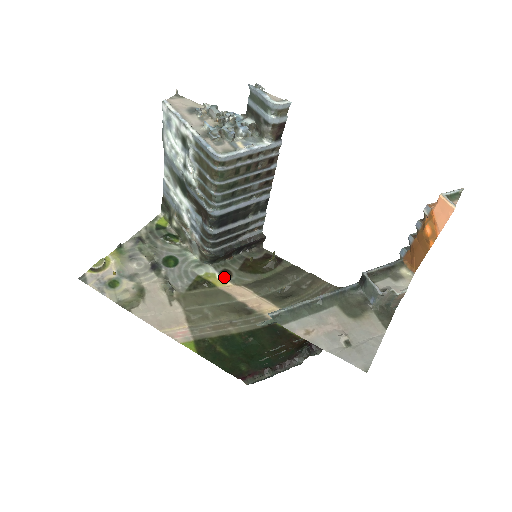
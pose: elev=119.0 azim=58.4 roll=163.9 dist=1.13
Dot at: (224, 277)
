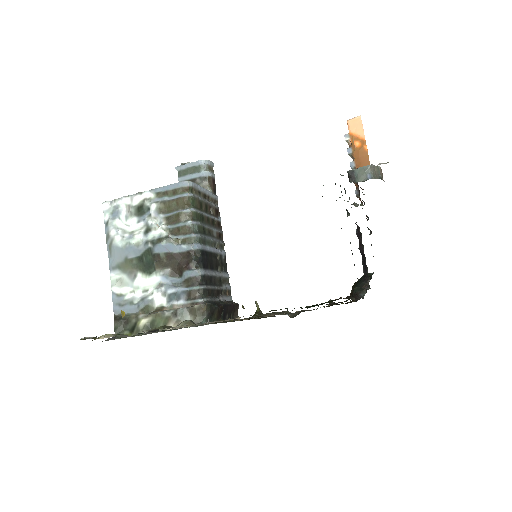
Dot at: occluded
